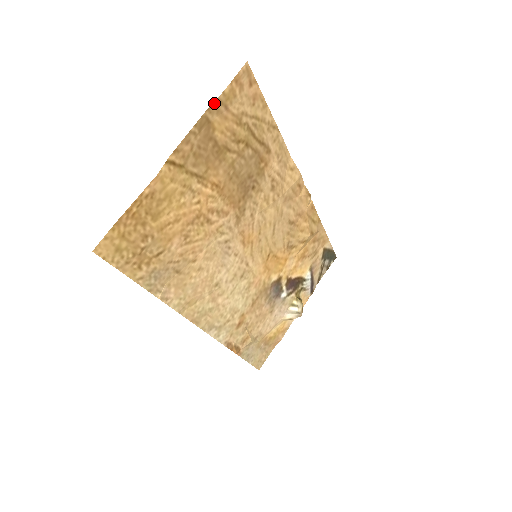
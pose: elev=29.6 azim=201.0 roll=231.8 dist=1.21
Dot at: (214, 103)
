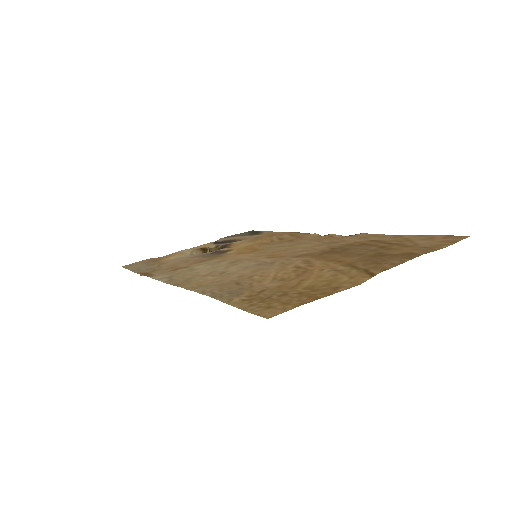
Dot at: (433, 251)
